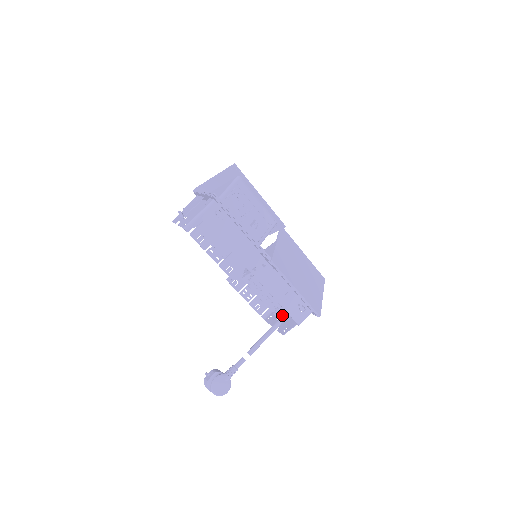
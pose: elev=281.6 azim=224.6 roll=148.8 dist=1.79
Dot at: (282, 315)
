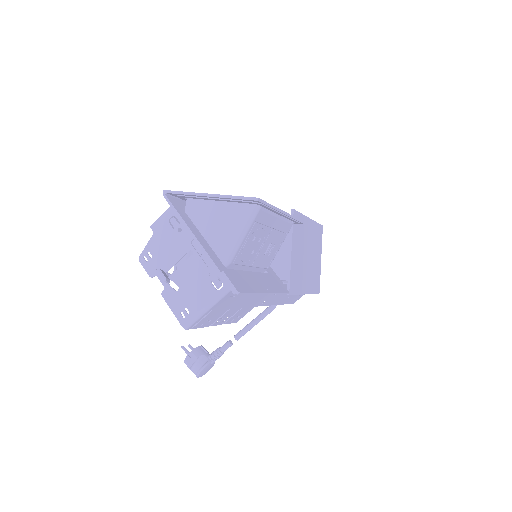
Dot at: occluded
